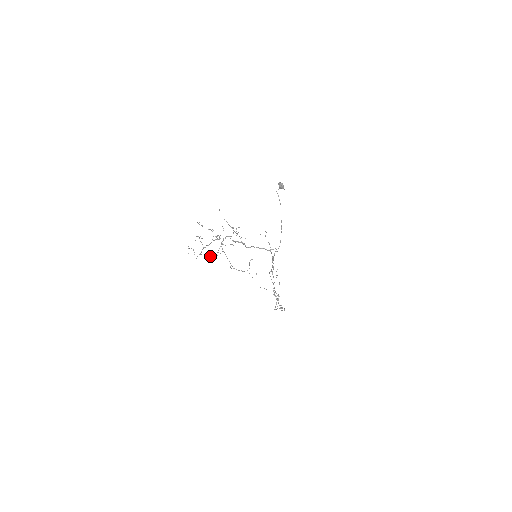
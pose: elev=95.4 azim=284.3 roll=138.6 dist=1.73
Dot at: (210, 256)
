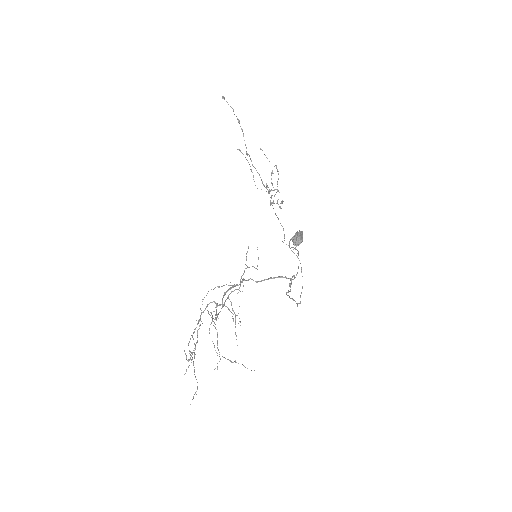
Dot at: (217, 367)
